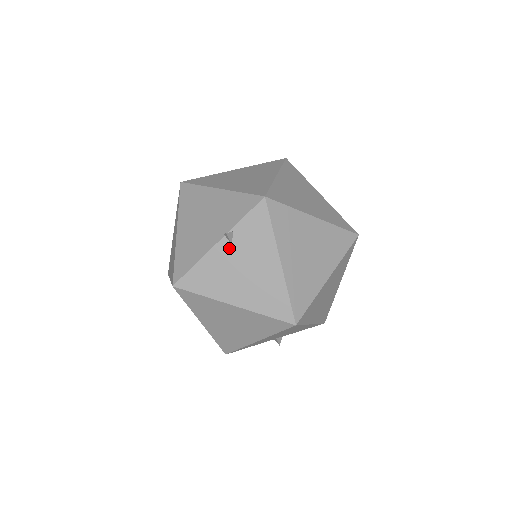
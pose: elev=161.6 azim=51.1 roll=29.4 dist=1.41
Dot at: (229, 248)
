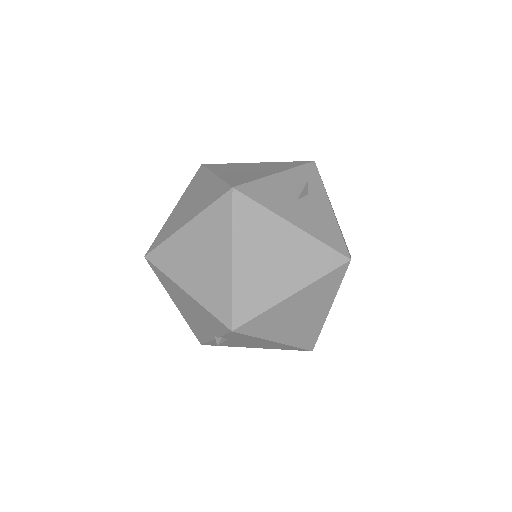
Dot at: (227, 340)
